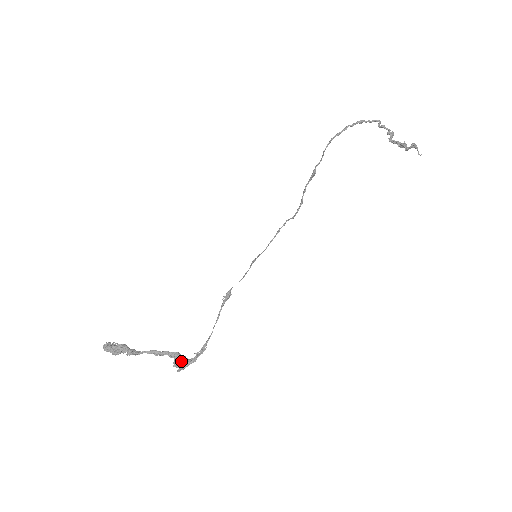
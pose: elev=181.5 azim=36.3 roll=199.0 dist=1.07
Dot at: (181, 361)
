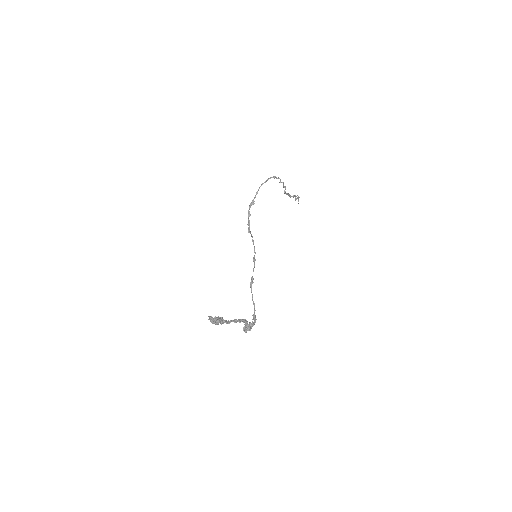
Dot at: (249, 325)
